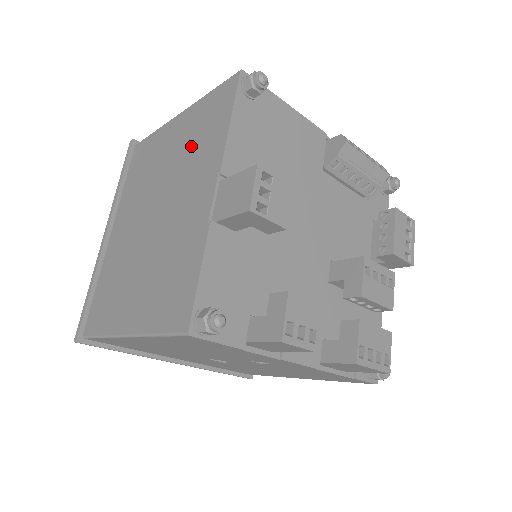
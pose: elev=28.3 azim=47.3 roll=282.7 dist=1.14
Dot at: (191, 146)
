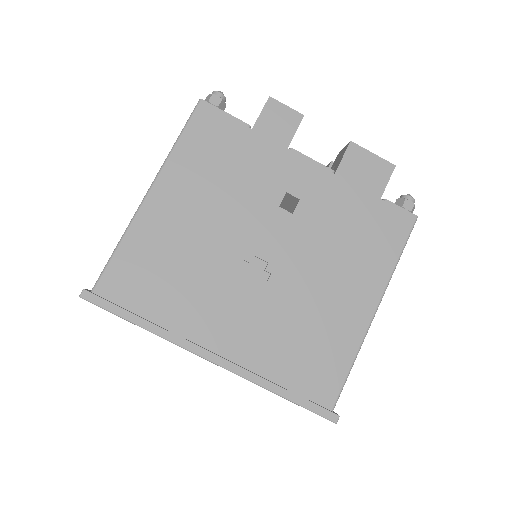
Dot at: occluded
